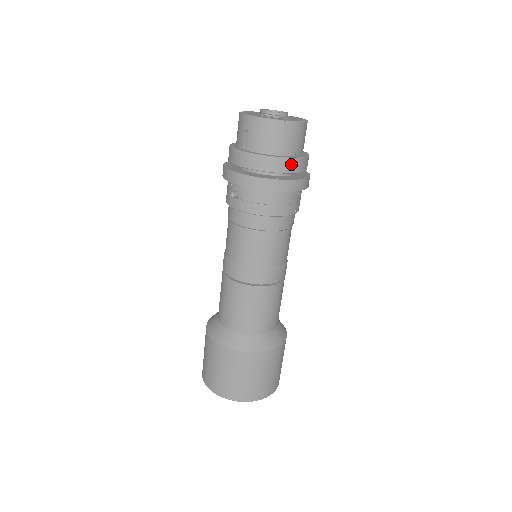
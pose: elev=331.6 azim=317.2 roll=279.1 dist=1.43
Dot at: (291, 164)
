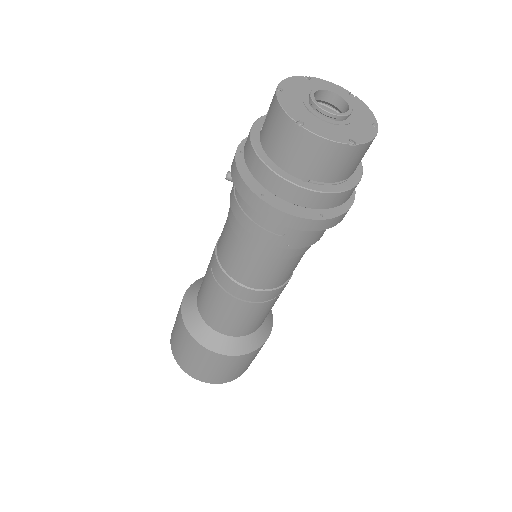
Dot at: (287, 189)
